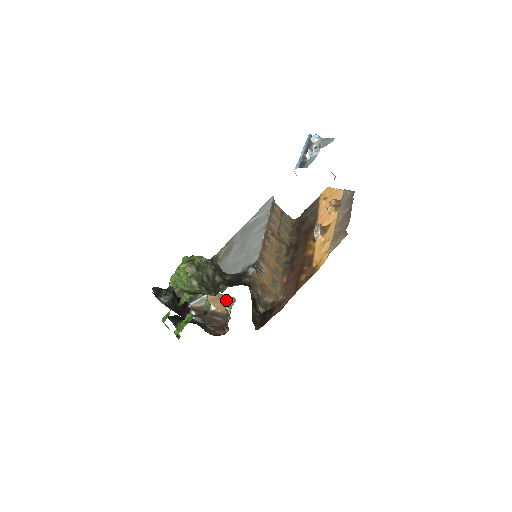
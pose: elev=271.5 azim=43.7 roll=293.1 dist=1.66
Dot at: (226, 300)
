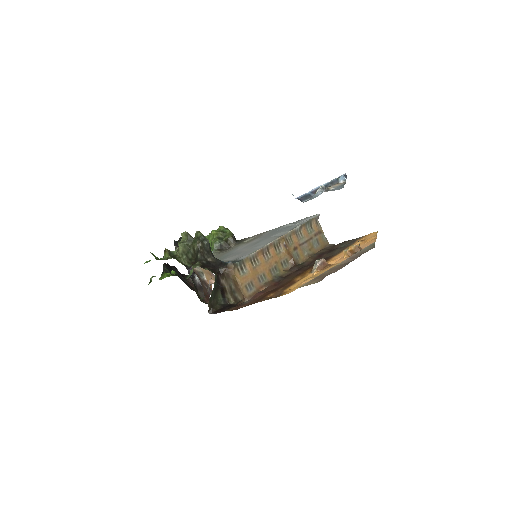
Dot at: (213, 277)
